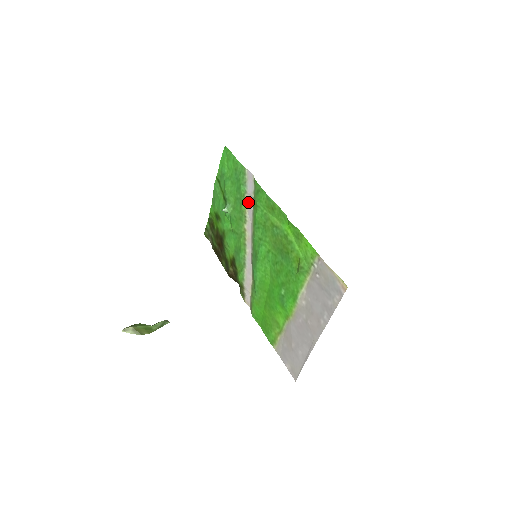
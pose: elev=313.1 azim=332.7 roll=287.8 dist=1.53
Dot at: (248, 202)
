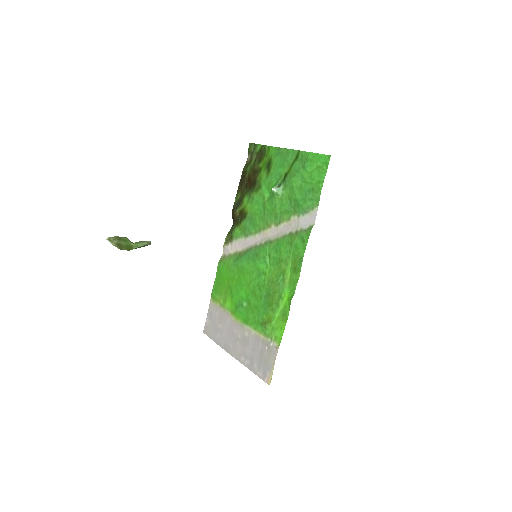
Dot at: (292, 223)
